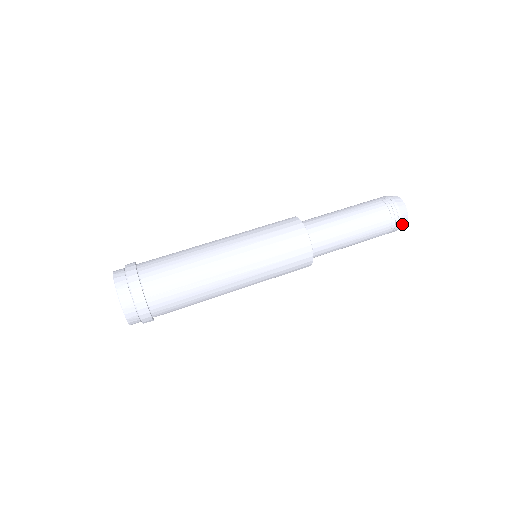
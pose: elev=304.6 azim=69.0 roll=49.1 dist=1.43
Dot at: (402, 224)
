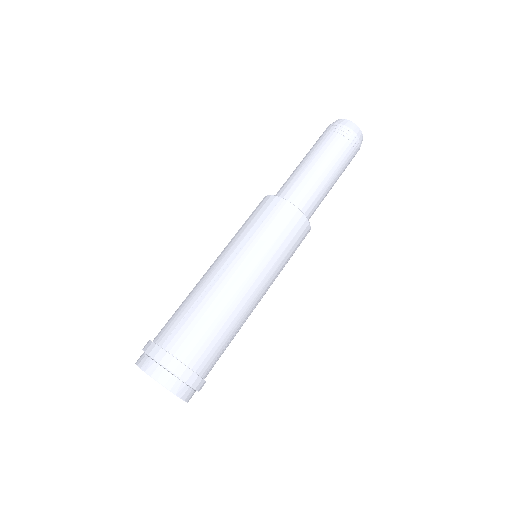
Dot at: occluded
